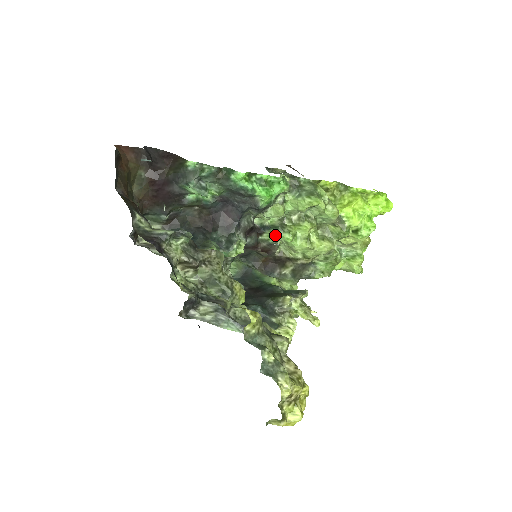
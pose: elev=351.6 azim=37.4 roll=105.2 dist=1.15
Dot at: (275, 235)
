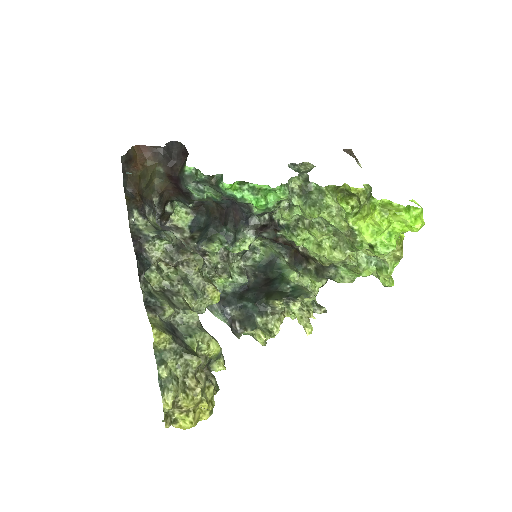
Dot at: occluded
